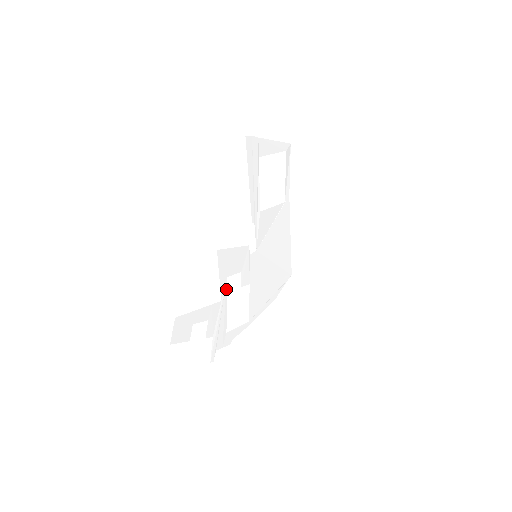
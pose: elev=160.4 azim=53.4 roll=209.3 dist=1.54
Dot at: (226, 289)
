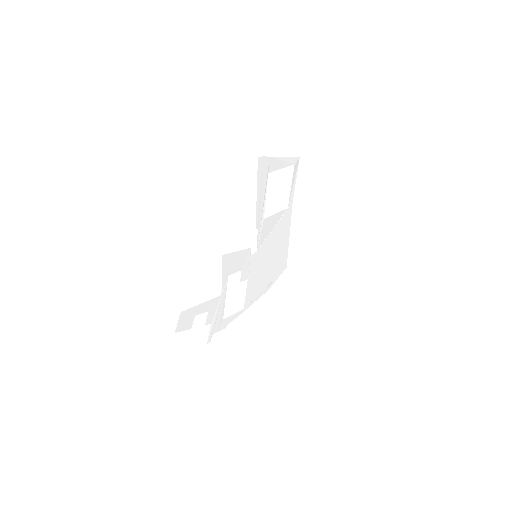
Dot at: (226, 285)
